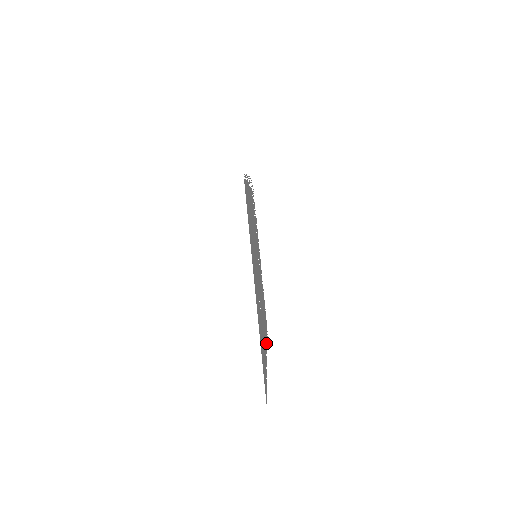
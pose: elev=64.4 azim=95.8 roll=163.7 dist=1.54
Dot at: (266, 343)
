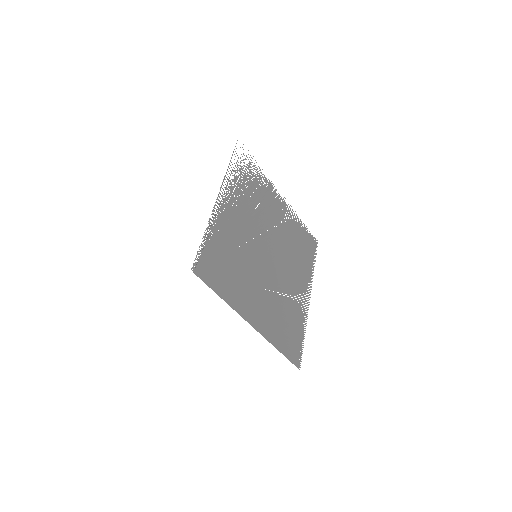
Dot at: (308, 278)
